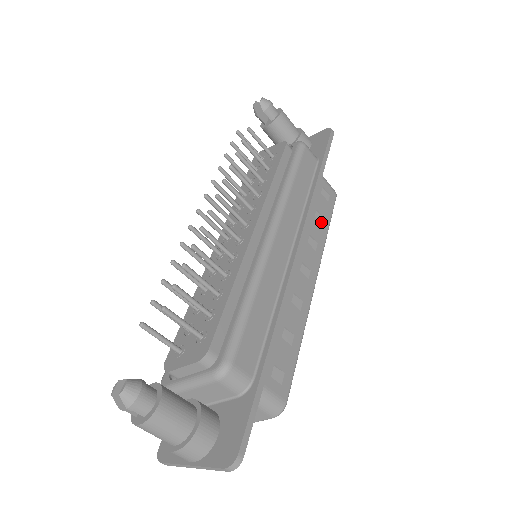
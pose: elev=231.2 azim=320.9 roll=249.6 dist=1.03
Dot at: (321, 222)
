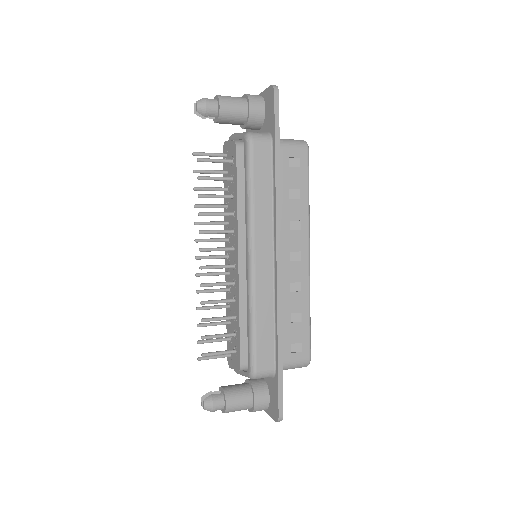
Dot at: (298, 196)
